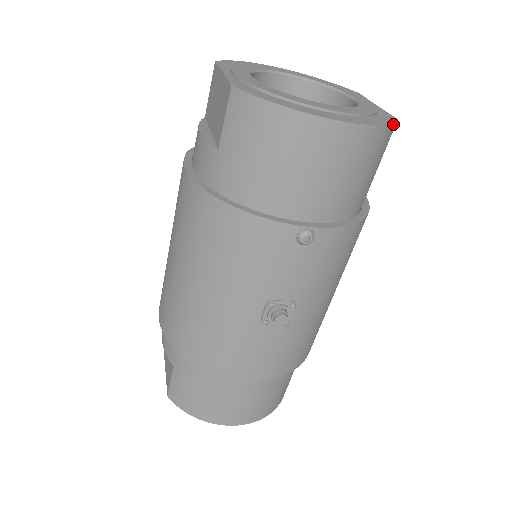
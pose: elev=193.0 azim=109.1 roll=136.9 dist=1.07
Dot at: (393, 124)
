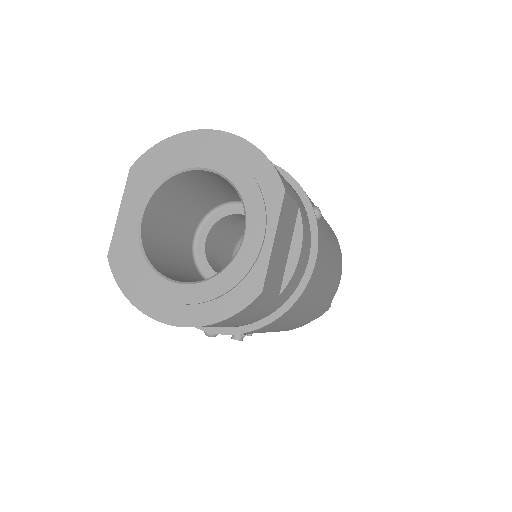
Dot at: (239, 311)
